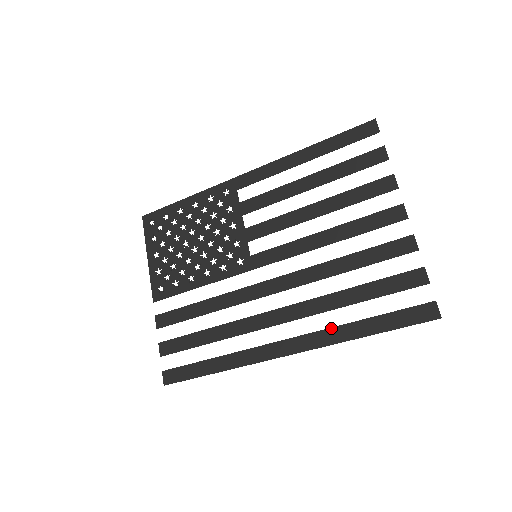
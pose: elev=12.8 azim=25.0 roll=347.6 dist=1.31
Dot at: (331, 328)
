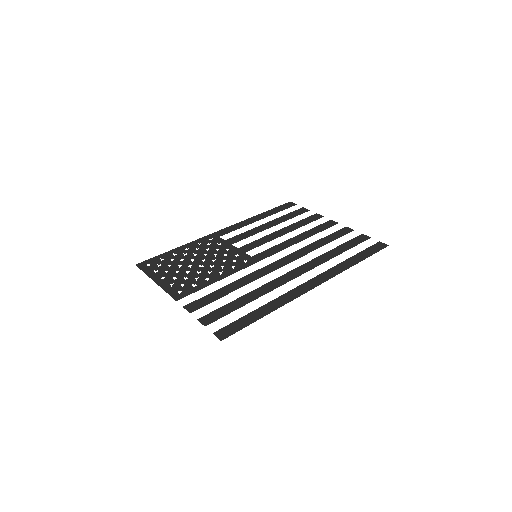
Dot at: (335, 266)
